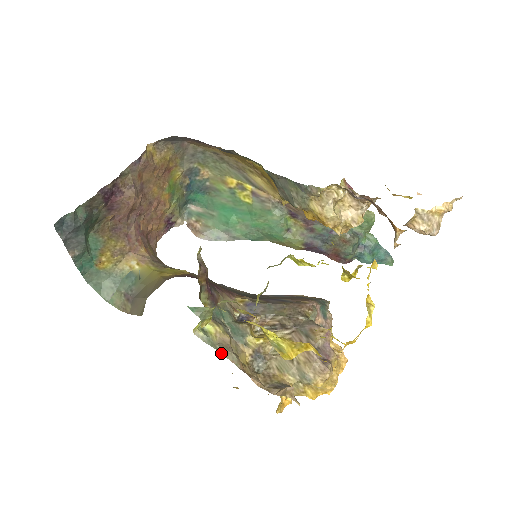
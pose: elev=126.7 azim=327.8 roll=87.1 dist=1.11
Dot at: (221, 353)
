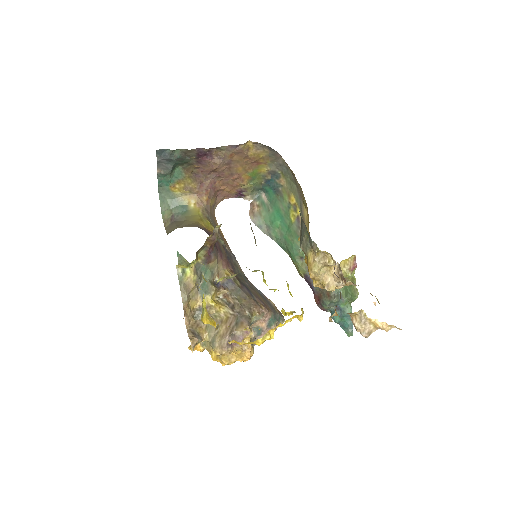
Dot at: (180, 290)
